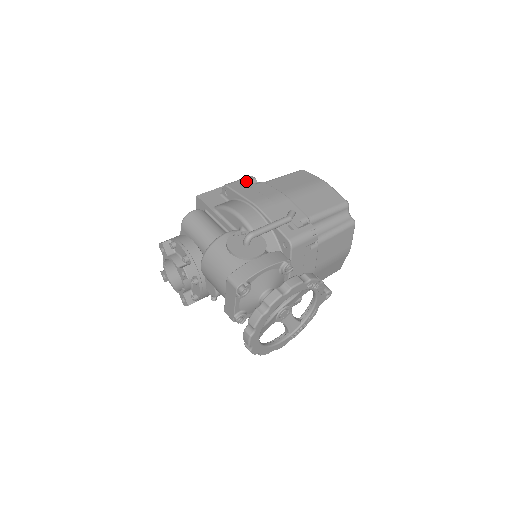
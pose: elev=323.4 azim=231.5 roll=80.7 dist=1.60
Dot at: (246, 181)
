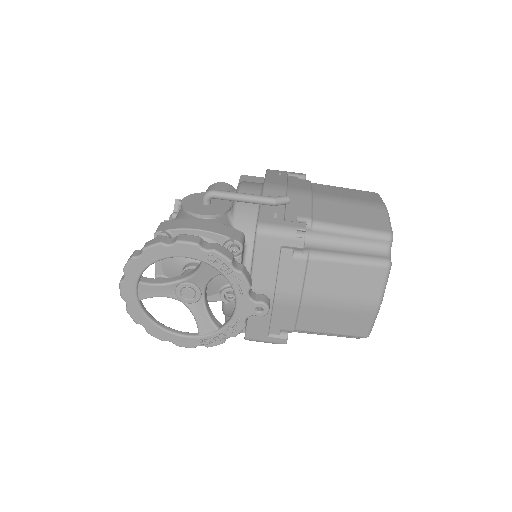
Dot at: (291, 173)
